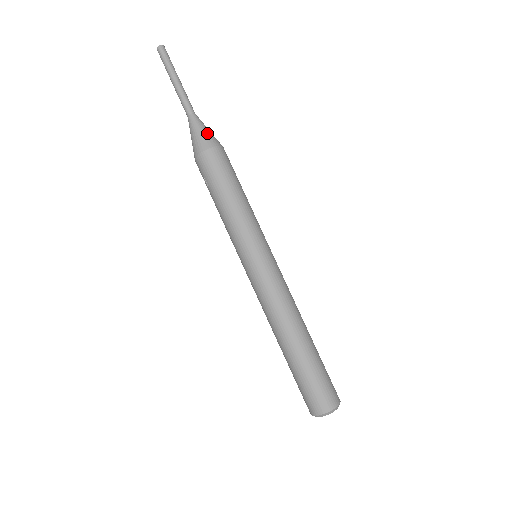
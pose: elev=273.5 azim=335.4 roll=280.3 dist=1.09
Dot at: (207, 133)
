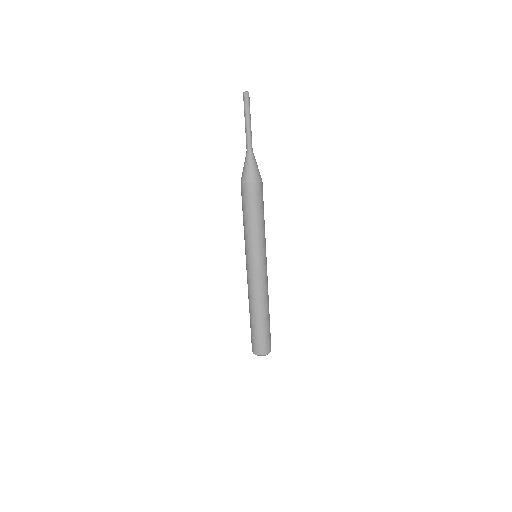
Dot at: (252, 170)
